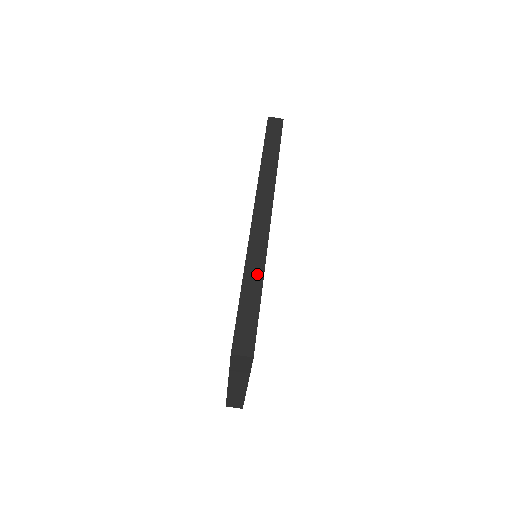
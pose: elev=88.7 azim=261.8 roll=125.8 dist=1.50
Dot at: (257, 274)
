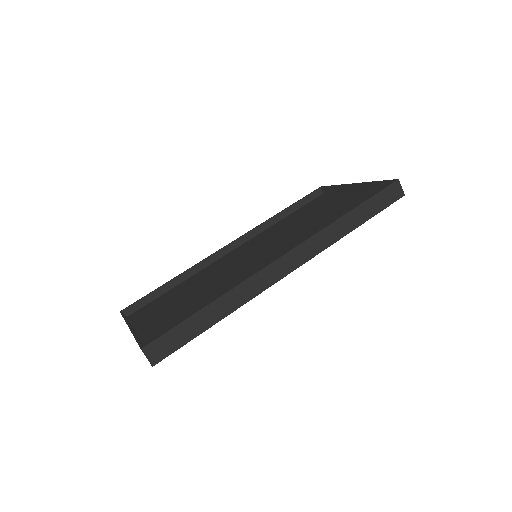
Dot at: (227, 308)
